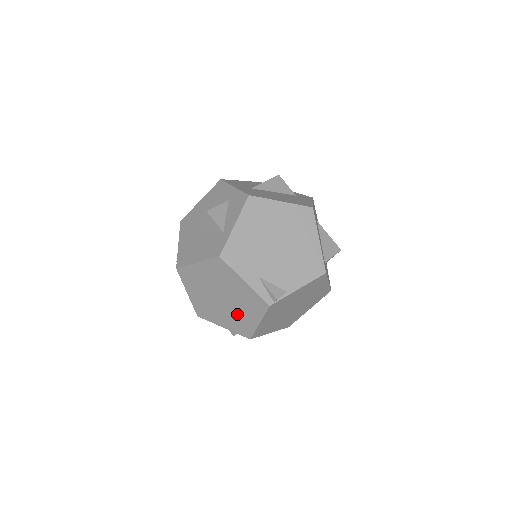
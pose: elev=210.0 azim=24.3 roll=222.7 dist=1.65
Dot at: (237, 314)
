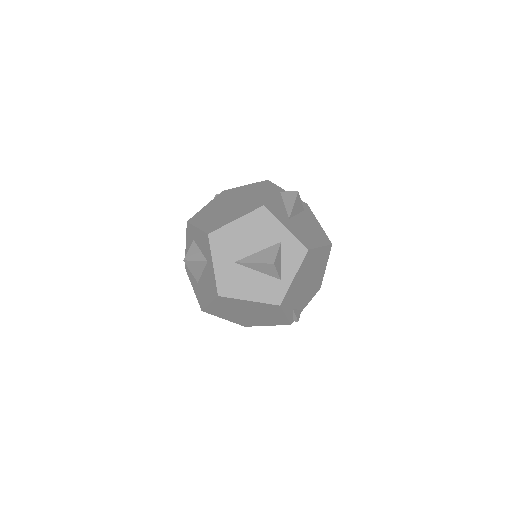
Dot at: (251, 320)
